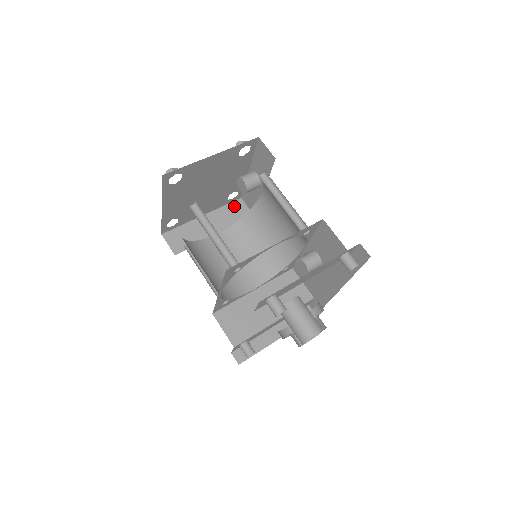
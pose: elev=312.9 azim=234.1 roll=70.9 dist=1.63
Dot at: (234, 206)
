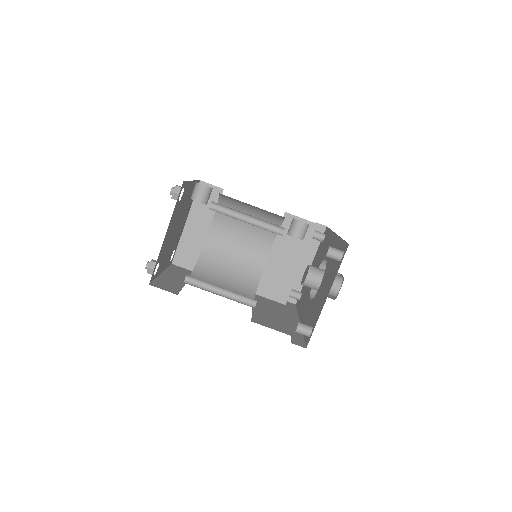
Dot at: occluded
